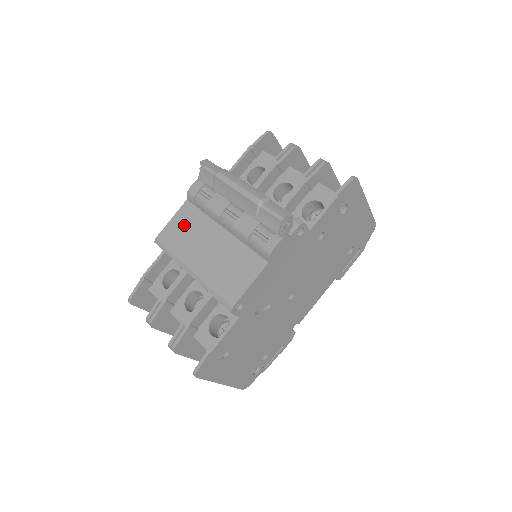
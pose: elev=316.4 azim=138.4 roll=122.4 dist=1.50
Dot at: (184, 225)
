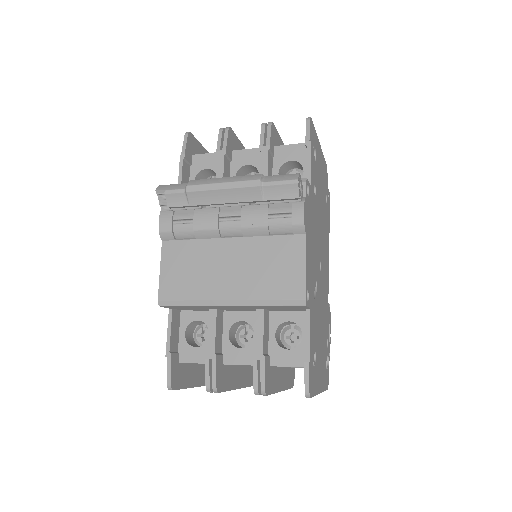
Dot at: (181, 266)
